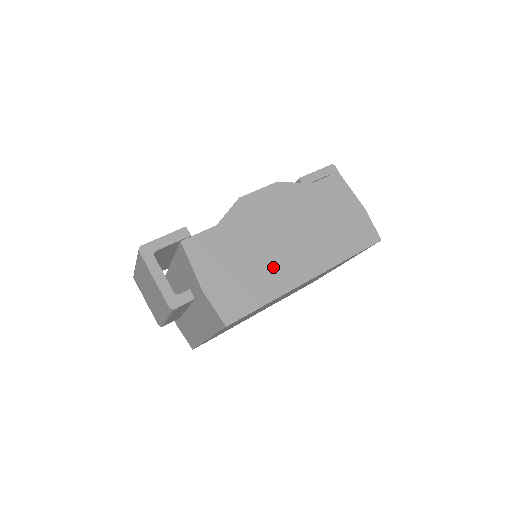
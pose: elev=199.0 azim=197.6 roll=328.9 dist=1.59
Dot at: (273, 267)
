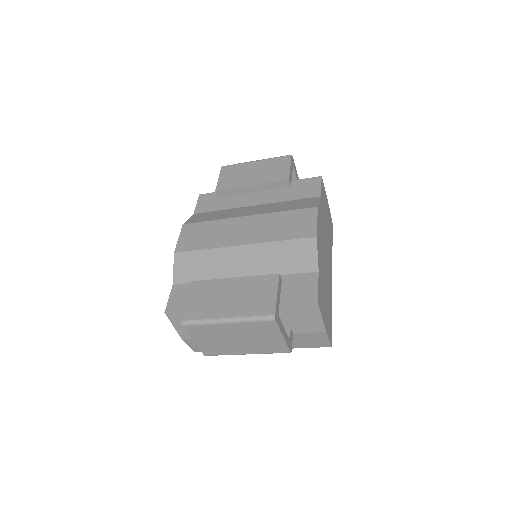
Dot at: (328, 283)
